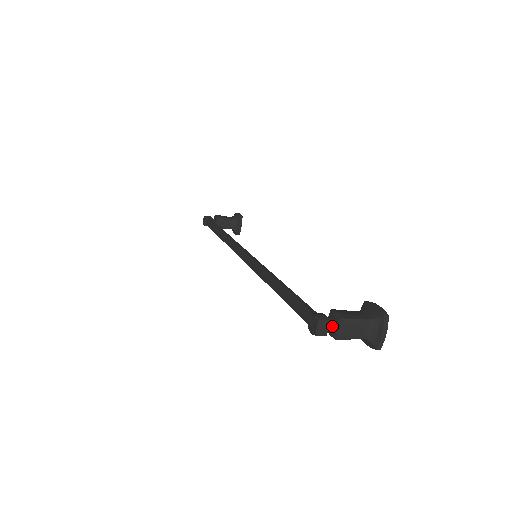
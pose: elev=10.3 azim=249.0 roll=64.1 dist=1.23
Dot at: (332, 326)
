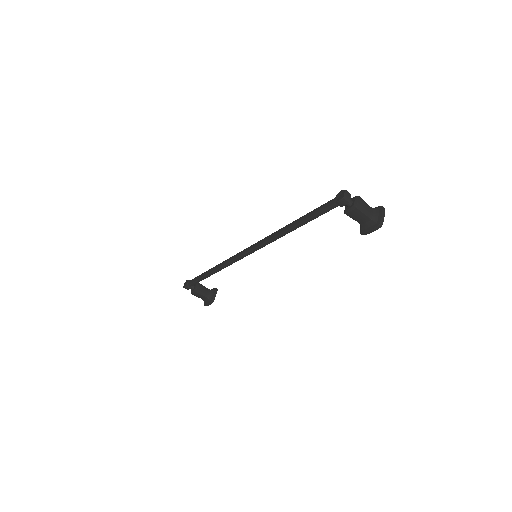
Dot at: (352, 201)
